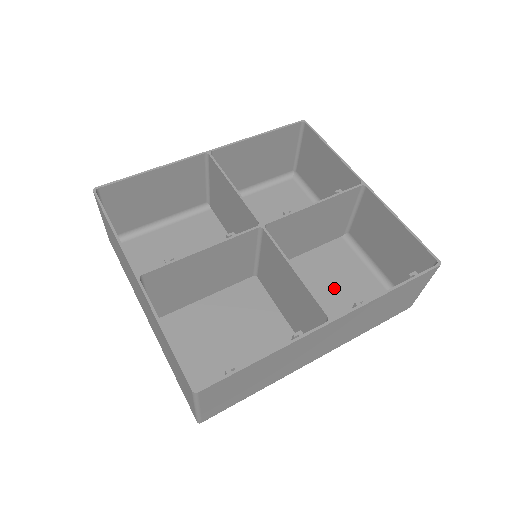
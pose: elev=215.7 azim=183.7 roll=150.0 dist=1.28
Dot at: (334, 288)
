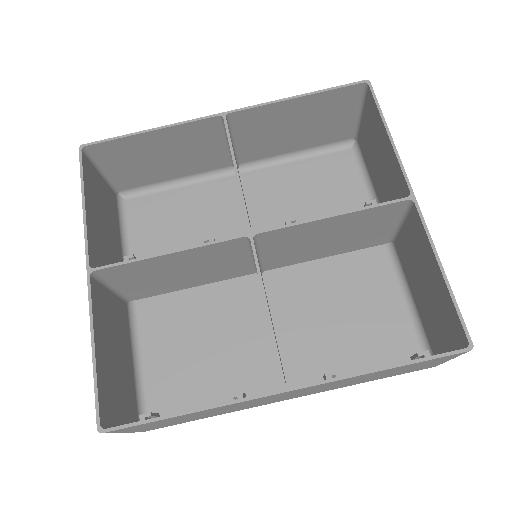
Dot at: (347, 313)
